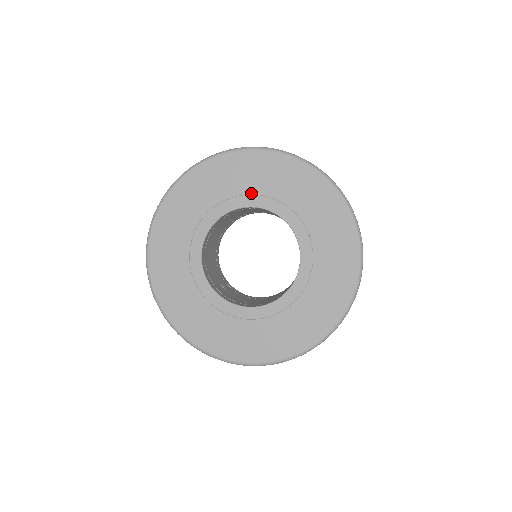
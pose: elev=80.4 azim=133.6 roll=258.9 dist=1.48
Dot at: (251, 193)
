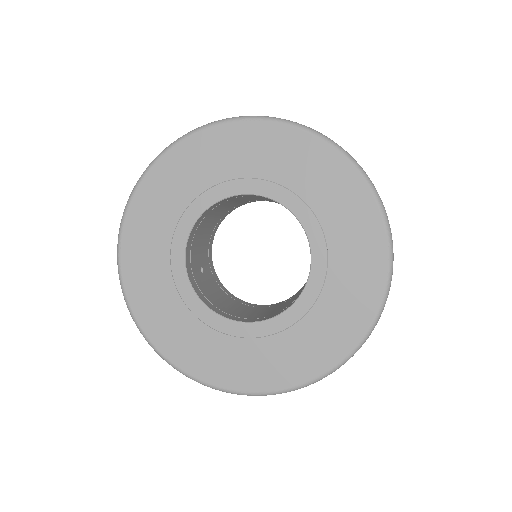
Dot at: (286, 185)
